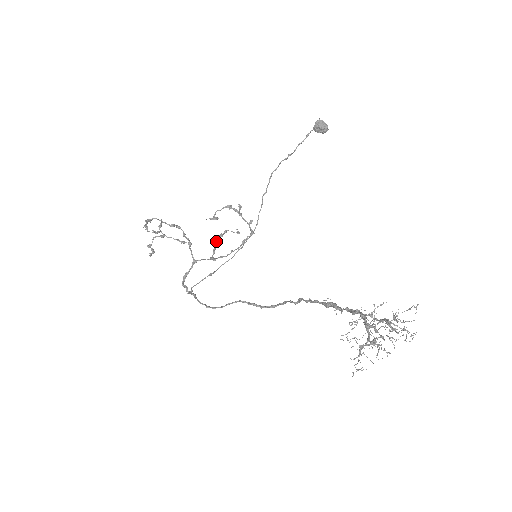
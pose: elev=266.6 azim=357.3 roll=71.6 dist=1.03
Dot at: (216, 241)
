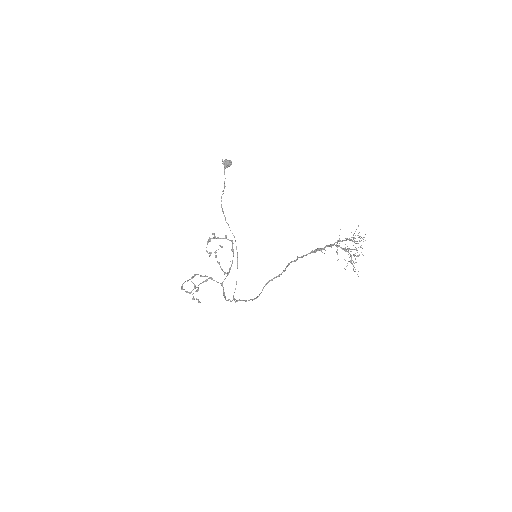
Dot at: occluded
